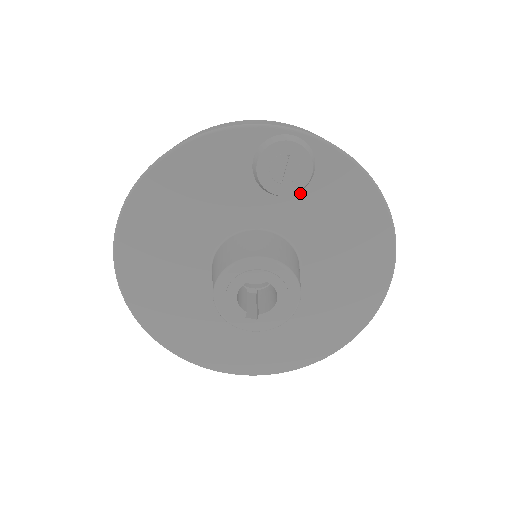
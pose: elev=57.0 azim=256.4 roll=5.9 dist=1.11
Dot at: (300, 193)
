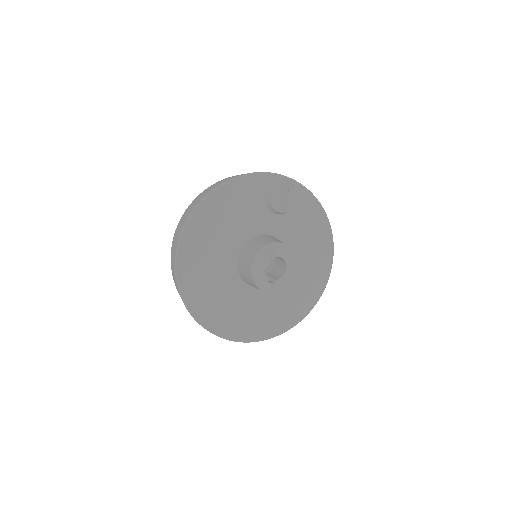
Dot at: (288, 213)
